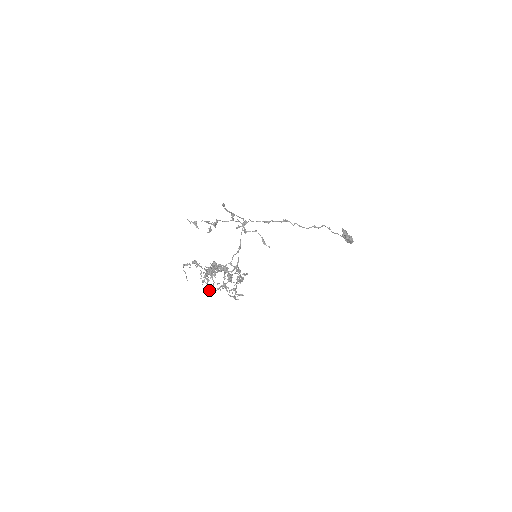
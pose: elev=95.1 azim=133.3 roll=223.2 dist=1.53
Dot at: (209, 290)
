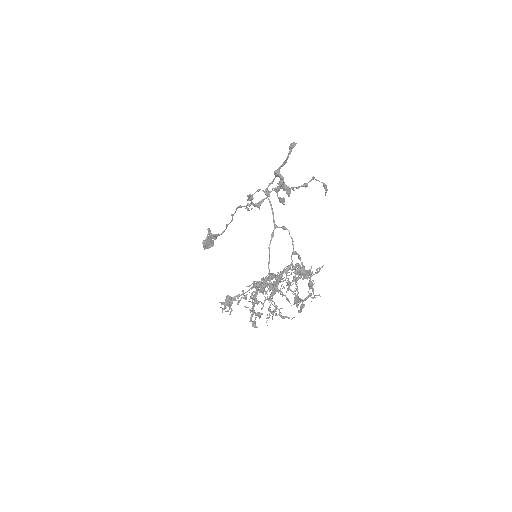
Dot at: occluded
